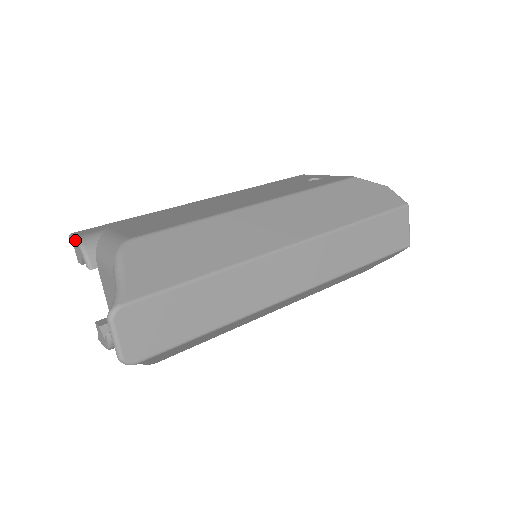
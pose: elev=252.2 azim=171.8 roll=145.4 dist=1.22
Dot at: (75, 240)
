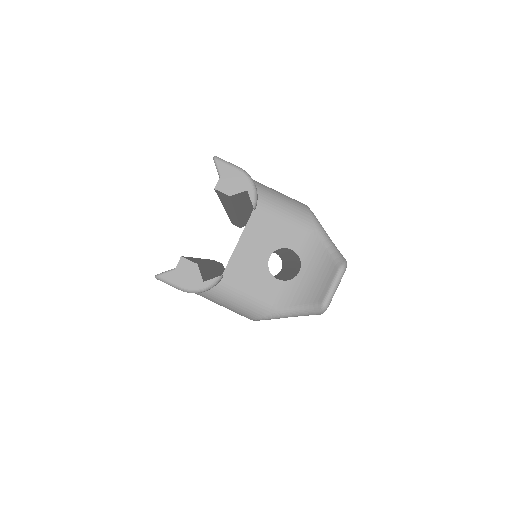
Dot at: (242, 170)
